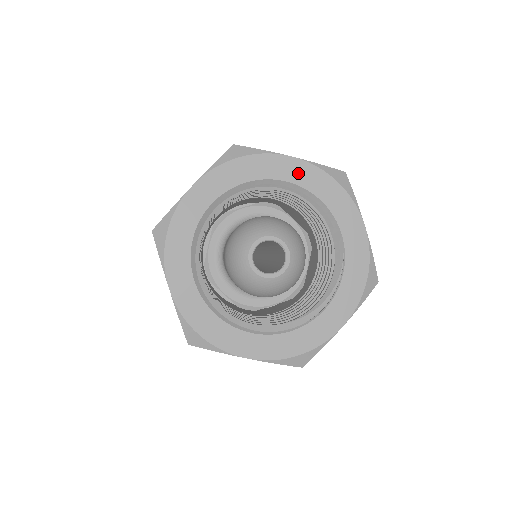
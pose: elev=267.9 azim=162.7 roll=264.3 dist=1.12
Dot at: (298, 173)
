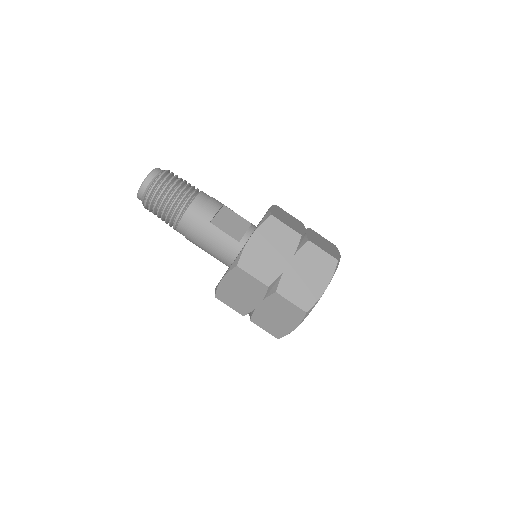
Dot at: occluded
